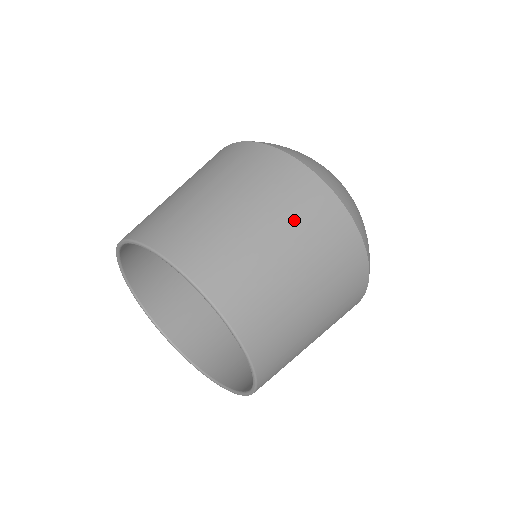
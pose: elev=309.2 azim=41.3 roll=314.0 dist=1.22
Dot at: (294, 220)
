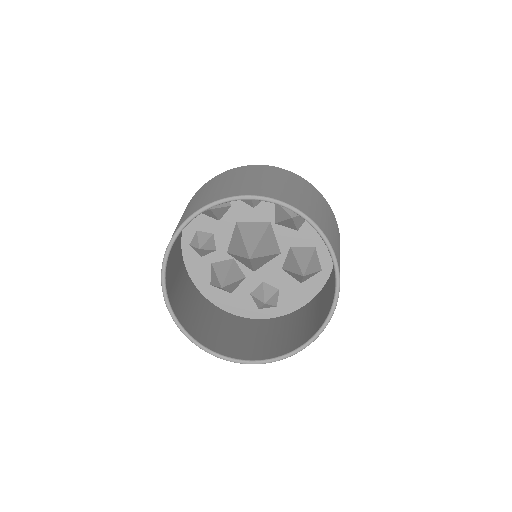
Dot at: (284, 178)
